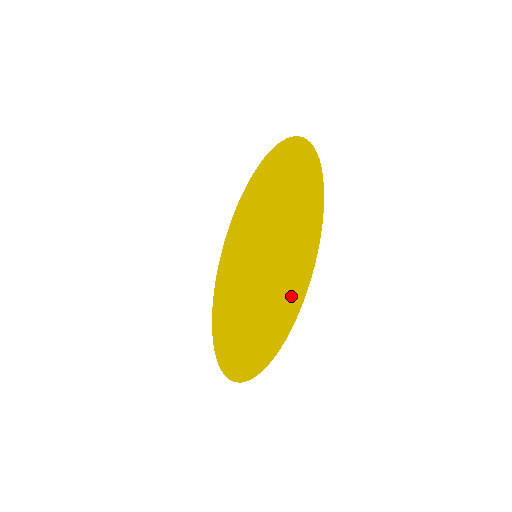
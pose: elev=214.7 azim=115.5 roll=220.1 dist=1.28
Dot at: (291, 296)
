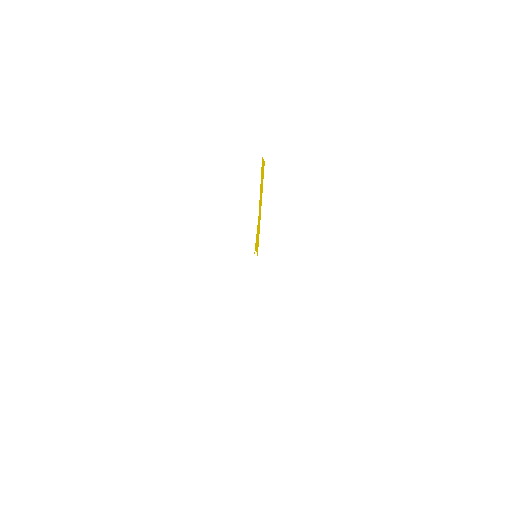
Dot at: occluded
